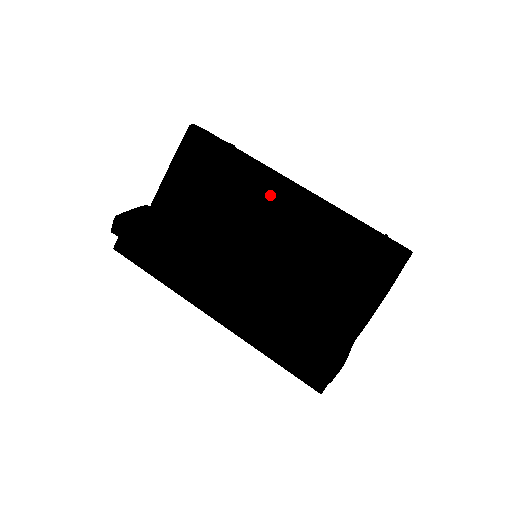
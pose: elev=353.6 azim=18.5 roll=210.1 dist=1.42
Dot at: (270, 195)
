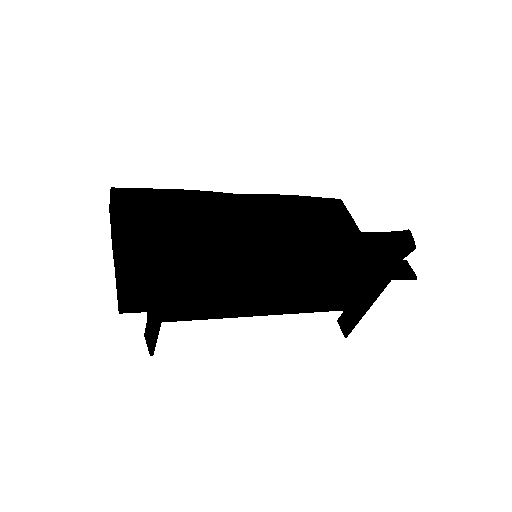
Dot at: (228, 203)
